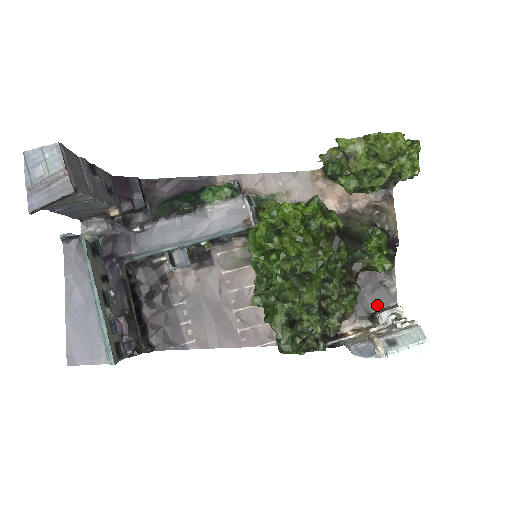
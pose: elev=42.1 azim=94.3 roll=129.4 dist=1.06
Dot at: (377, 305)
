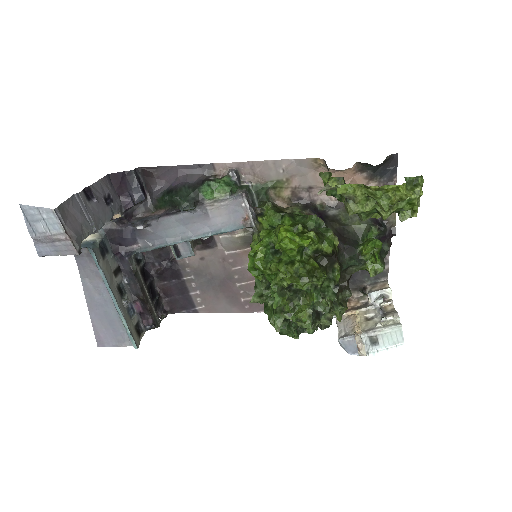
Dot at: (369, 279)
